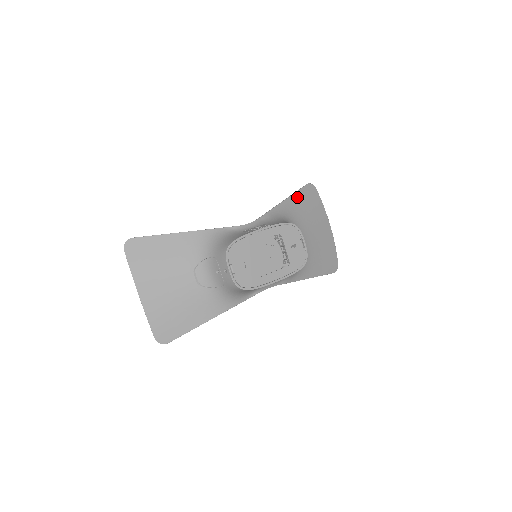
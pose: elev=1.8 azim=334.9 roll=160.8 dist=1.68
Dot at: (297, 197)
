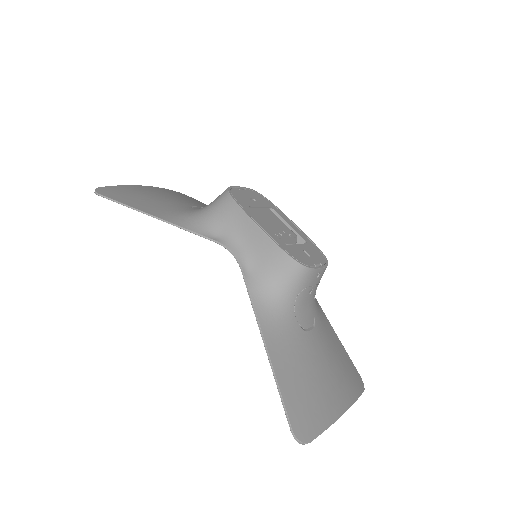
Dot at: (339, 343)
